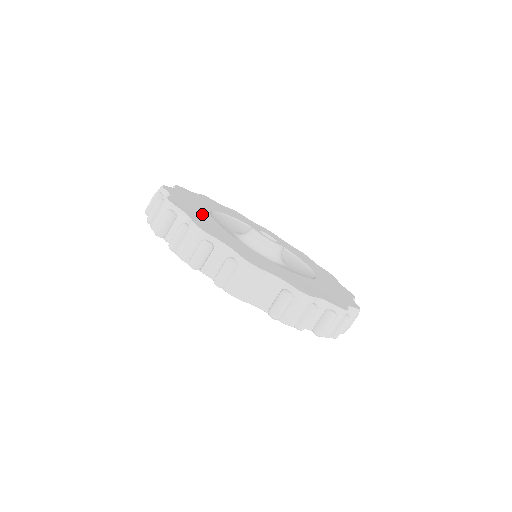
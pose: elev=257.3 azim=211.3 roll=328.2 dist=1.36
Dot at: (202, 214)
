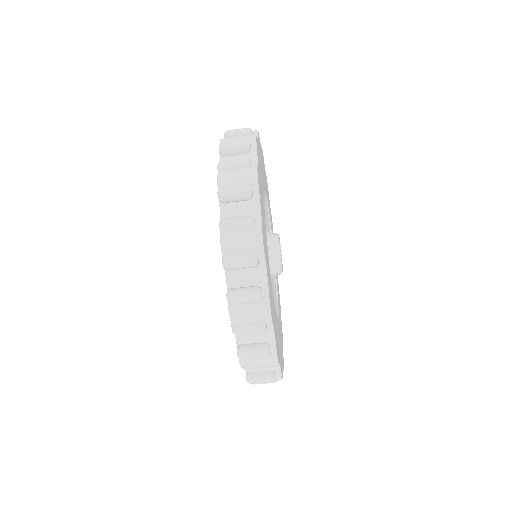
Dot at: (266, 241)
